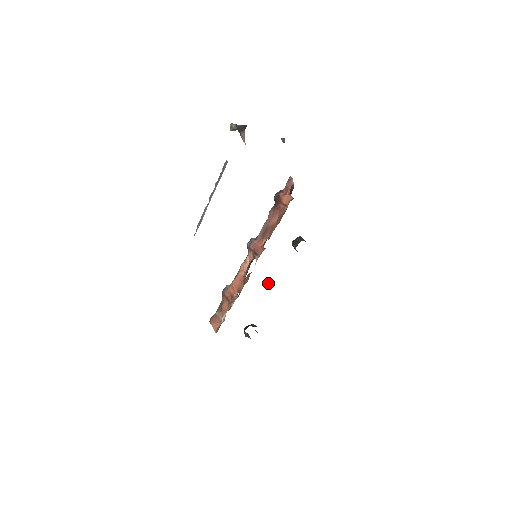
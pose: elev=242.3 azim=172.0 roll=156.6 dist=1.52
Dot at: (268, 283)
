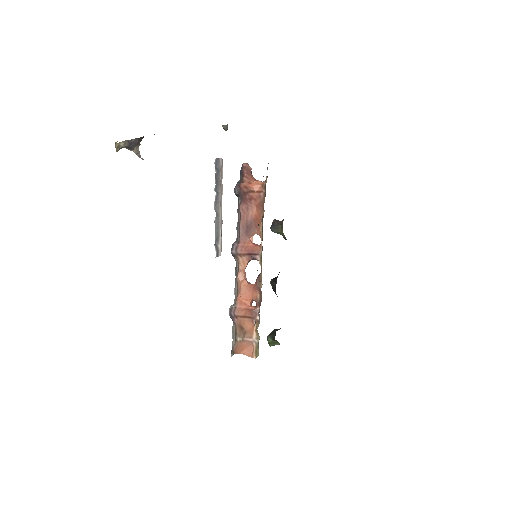
Dot at: (272, 279)
